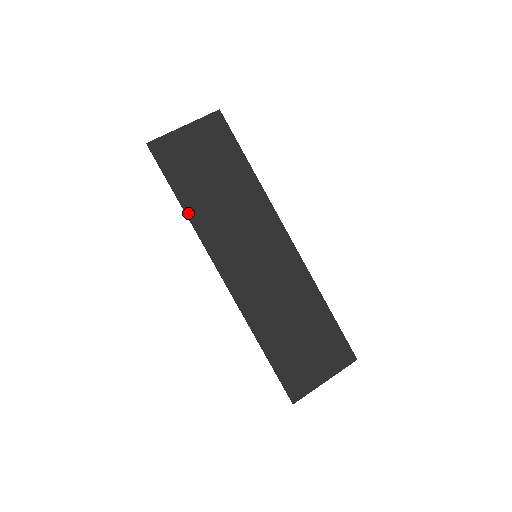
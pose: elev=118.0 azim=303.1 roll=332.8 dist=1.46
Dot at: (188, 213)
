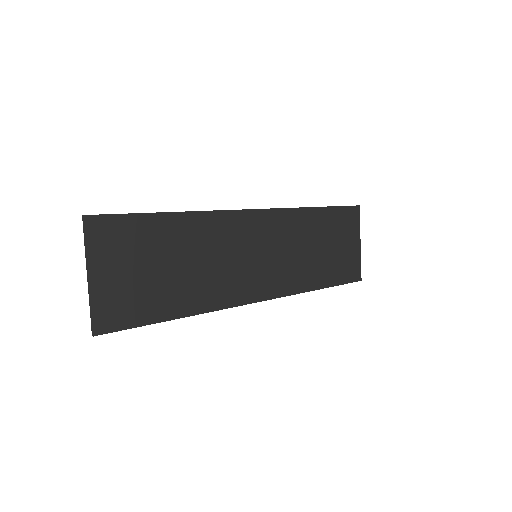
Dot at: (191, 313)
